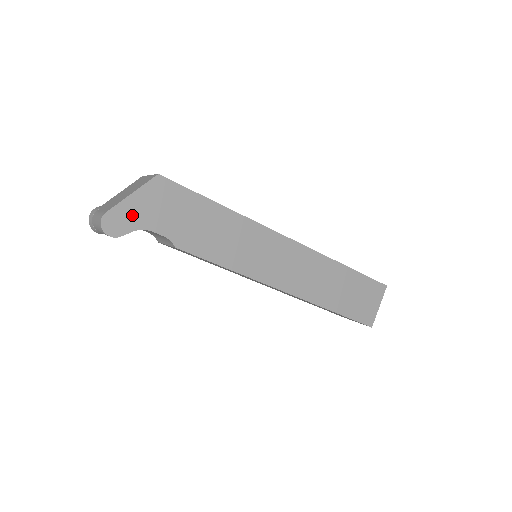
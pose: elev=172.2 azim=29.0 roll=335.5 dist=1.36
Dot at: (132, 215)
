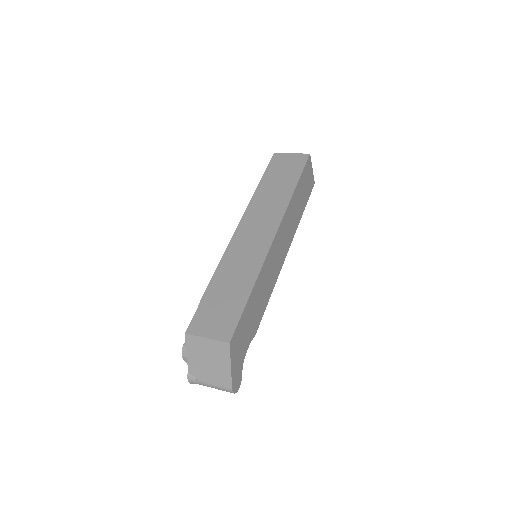
Dot at: (237, 369)
